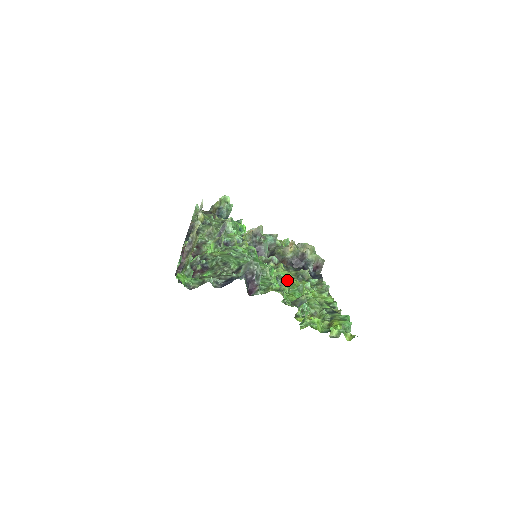
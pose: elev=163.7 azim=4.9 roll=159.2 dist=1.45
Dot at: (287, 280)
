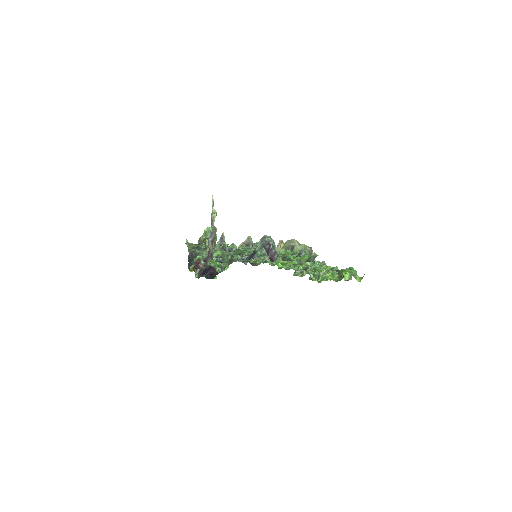
Dot at: (290, 263)
